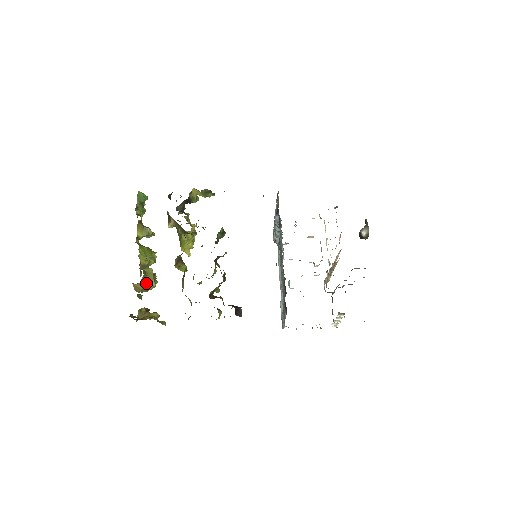
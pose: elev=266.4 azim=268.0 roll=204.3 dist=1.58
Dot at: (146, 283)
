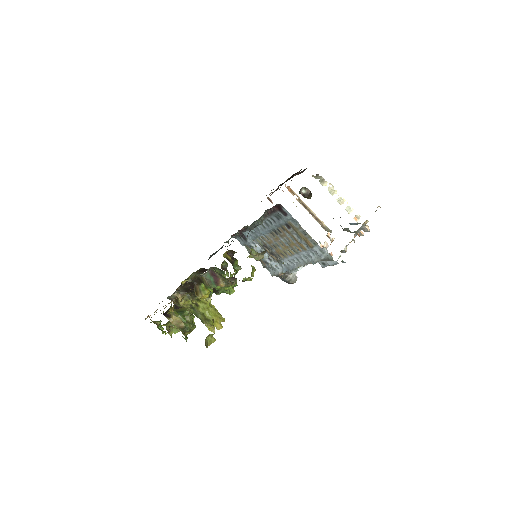
Dot at: (180, 311)
